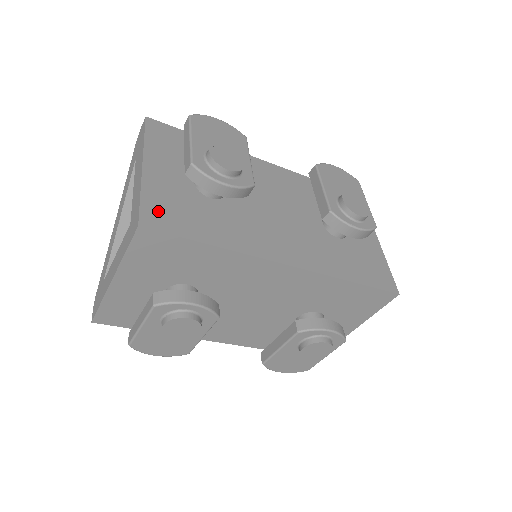
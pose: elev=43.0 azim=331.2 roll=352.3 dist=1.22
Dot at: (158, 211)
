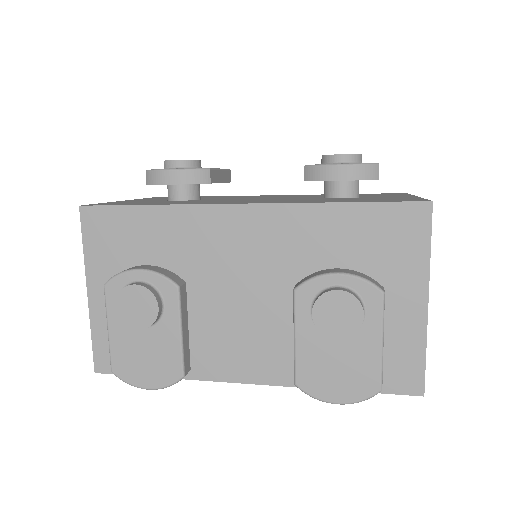
Dot at: occluded
